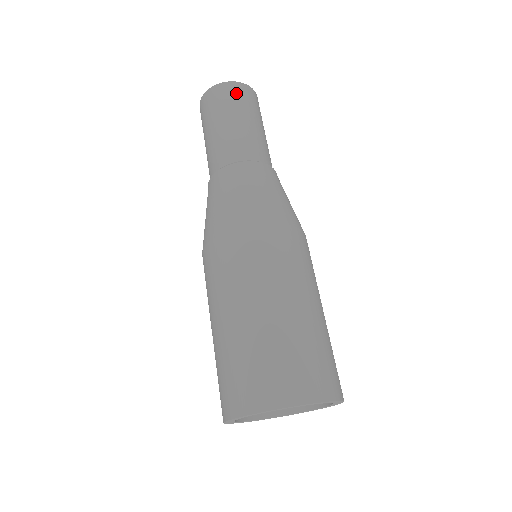
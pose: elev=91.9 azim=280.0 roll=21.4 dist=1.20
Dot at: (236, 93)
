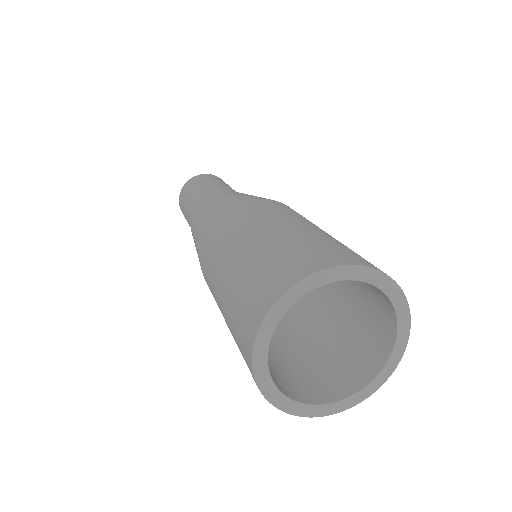
Dot at: (191, 183)
